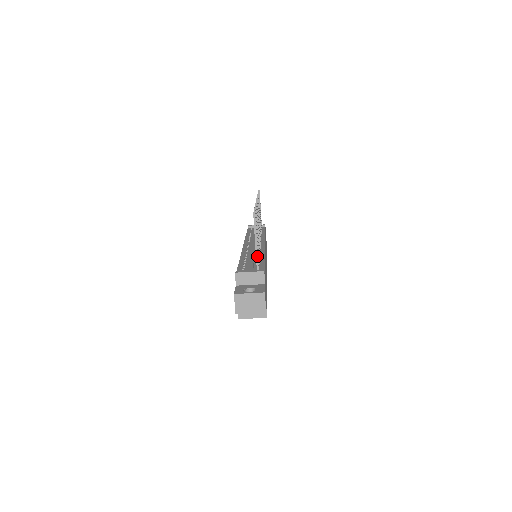
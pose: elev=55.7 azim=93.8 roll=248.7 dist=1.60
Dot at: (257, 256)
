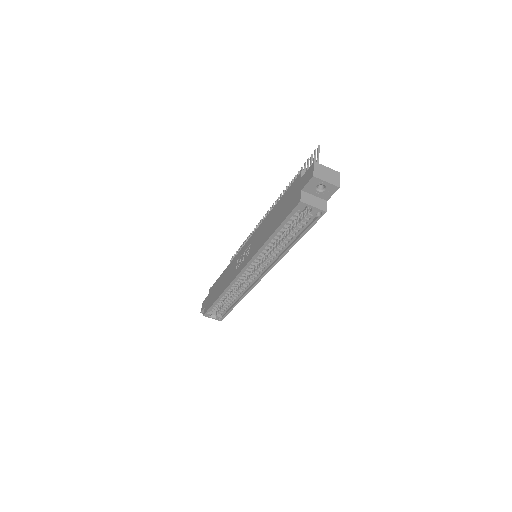
Dot at: occluded
